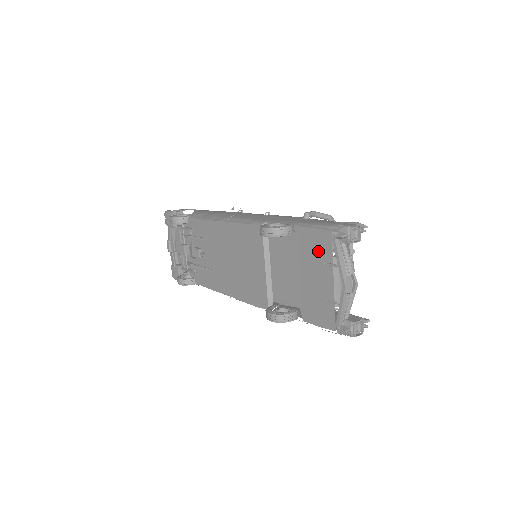
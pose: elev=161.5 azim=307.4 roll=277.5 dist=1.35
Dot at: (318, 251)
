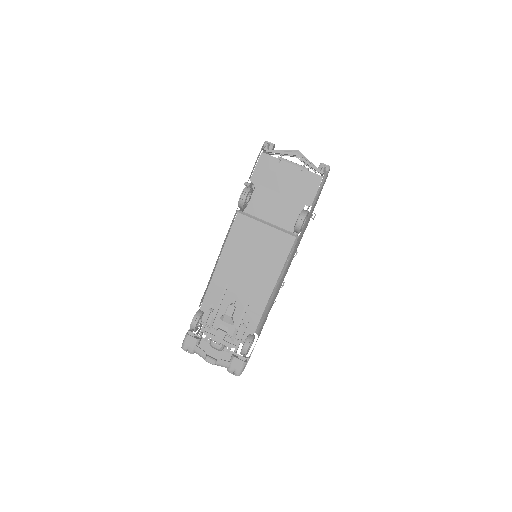
Dot at: (270, 169)
